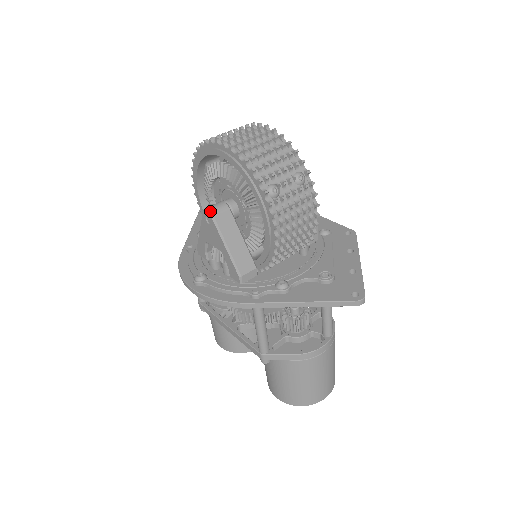
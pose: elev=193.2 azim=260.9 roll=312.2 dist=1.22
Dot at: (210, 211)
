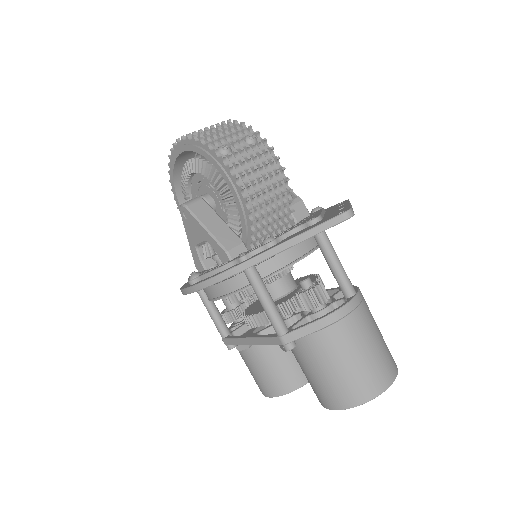
Dot at: (183, 204)
